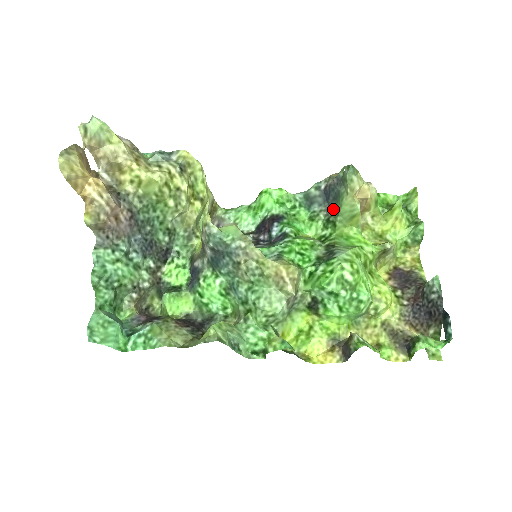
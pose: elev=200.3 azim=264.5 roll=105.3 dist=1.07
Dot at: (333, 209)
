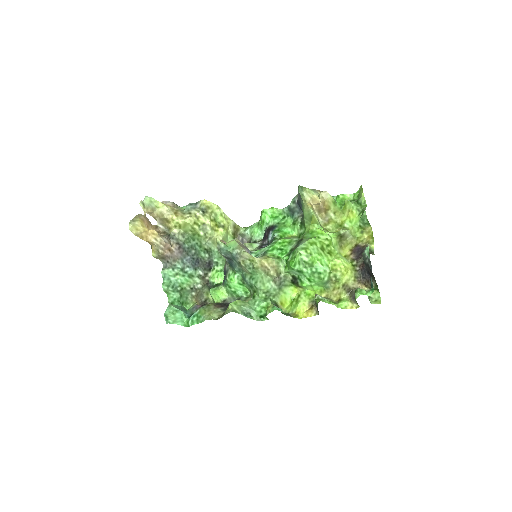
Dot at: (303, 215)
